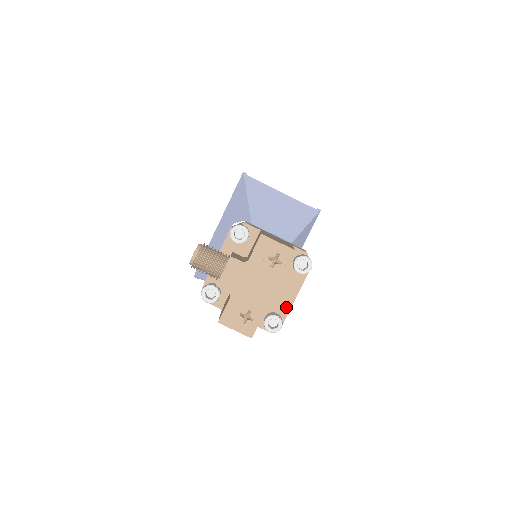
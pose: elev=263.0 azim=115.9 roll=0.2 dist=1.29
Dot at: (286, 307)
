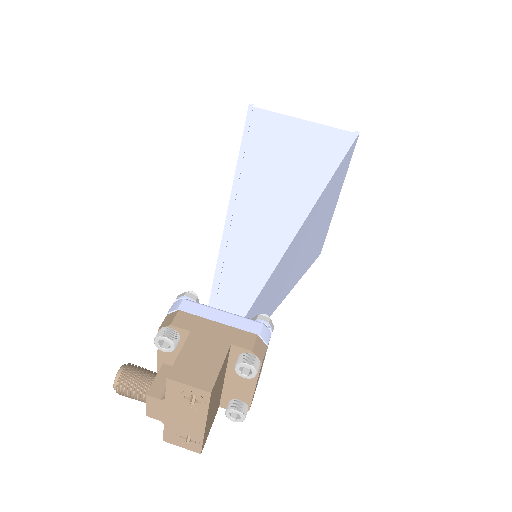
Dot at: (248, 395)
